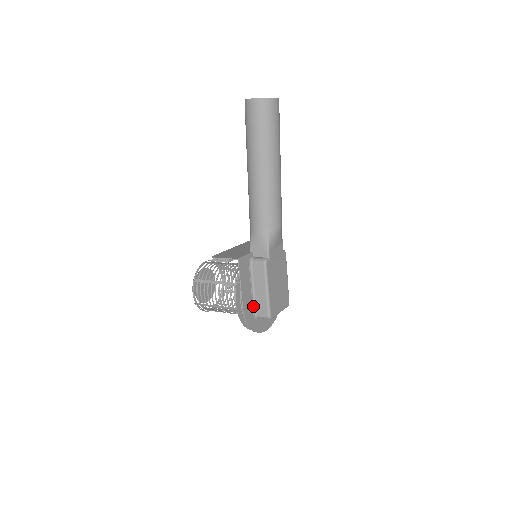
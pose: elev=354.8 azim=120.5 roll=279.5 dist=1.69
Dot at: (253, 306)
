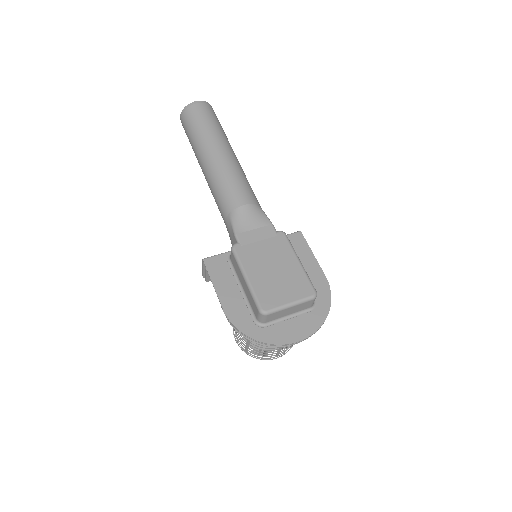
Dot at: (249, 309)
